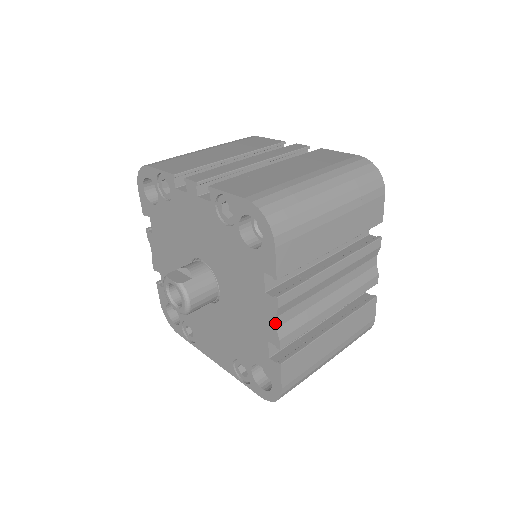
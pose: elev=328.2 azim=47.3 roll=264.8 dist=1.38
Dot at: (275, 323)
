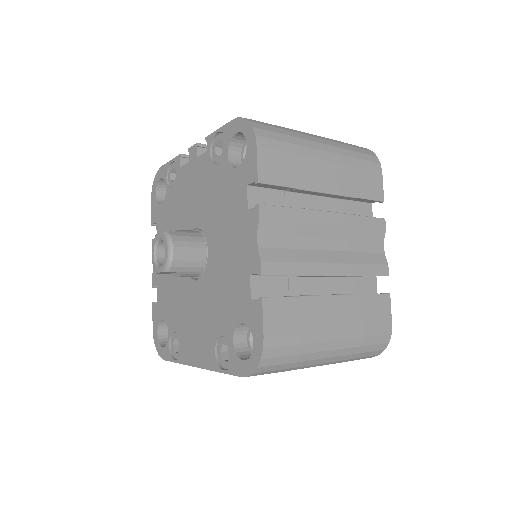
Dot at: (257, 240)
